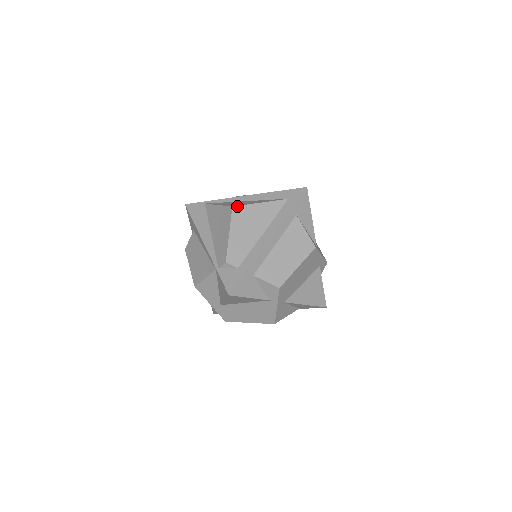
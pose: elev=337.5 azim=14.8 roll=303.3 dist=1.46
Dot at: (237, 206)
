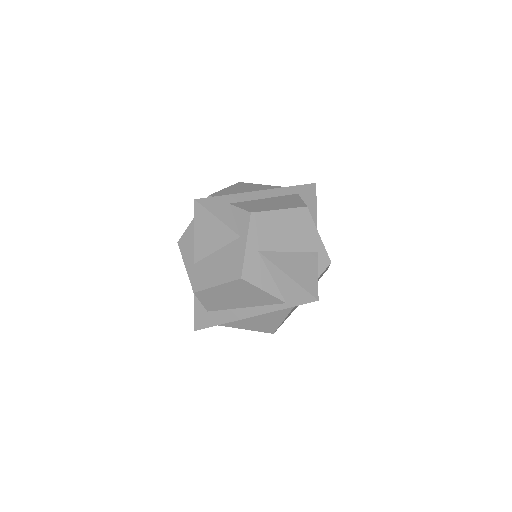
Dot at: occluded
